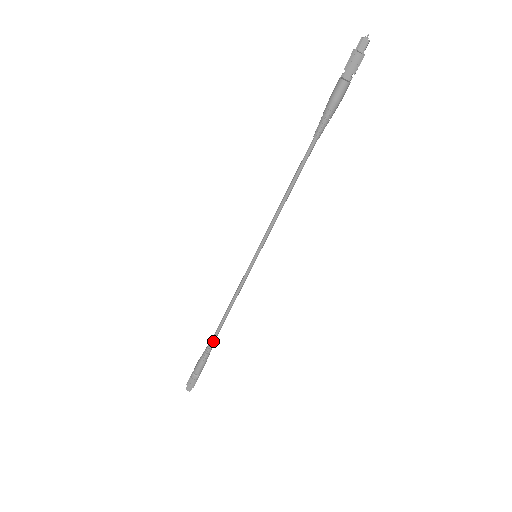
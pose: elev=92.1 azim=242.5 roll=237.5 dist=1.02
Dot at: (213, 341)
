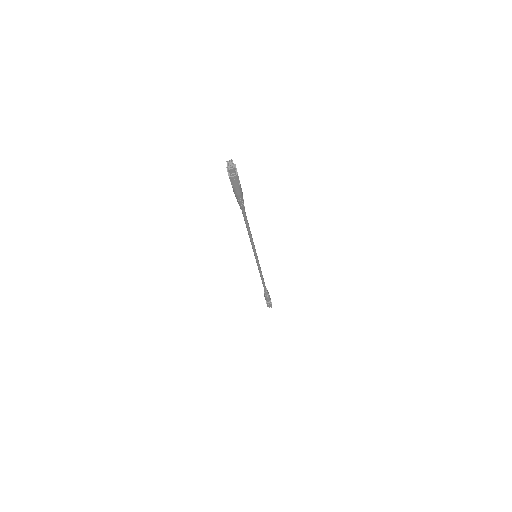
Dot at: (265, 289)
